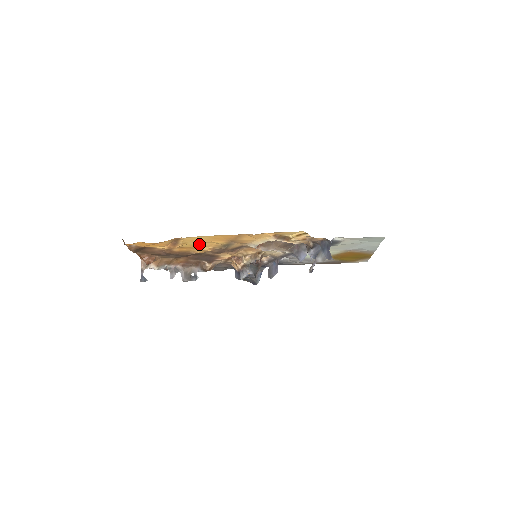
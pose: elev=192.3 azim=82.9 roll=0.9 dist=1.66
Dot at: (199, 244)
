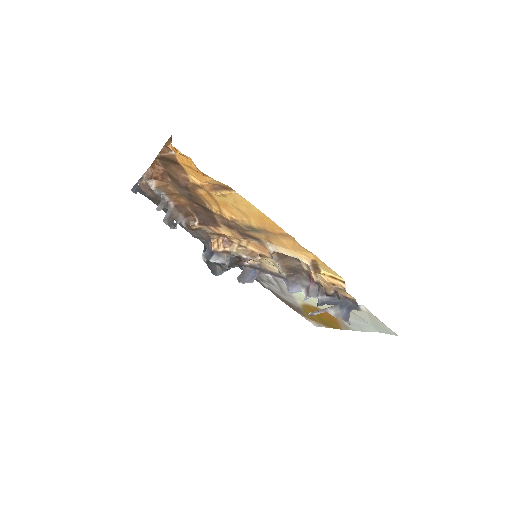
Dot at: (232, 207)
